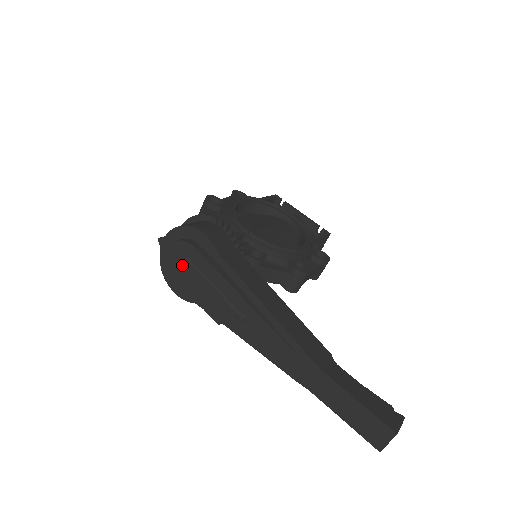
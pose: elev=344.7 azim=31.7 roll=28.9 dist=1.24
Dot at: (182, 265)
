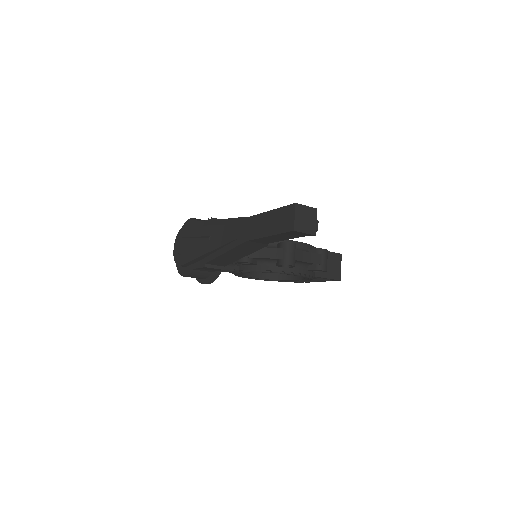
Dot at: (180, 244)
